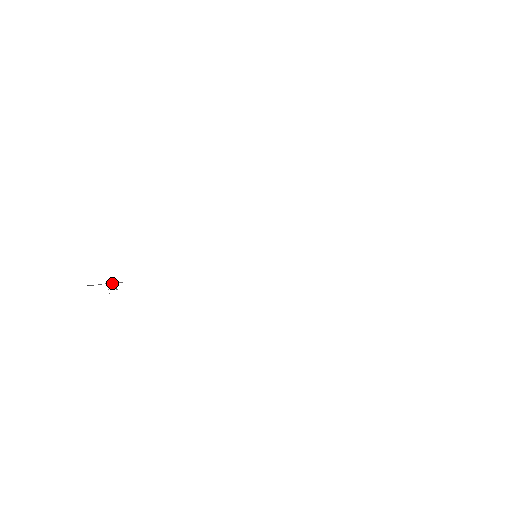
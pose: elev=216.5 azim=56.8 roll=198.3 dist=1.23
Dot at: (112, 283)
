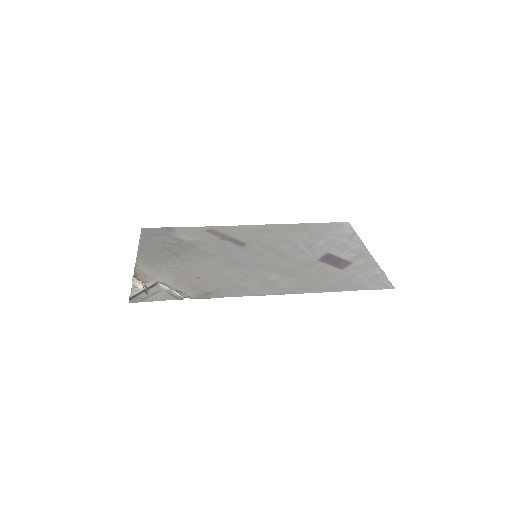
Dot at: (148, 288)
